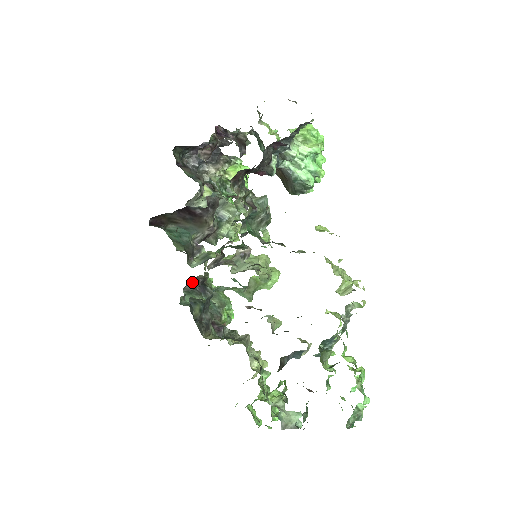
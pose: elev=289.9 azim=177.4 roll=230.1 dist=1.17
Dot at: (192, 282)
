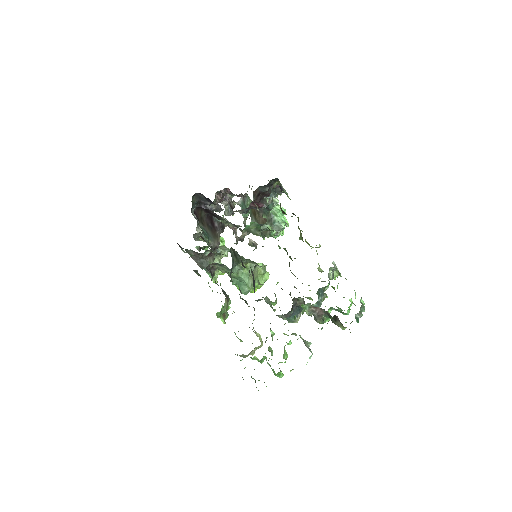
Dot at: occluded
